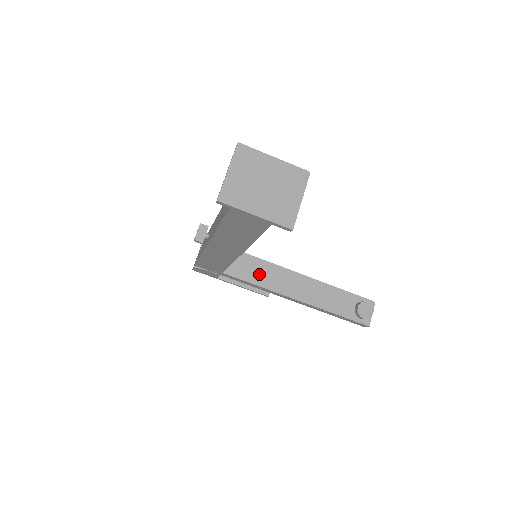
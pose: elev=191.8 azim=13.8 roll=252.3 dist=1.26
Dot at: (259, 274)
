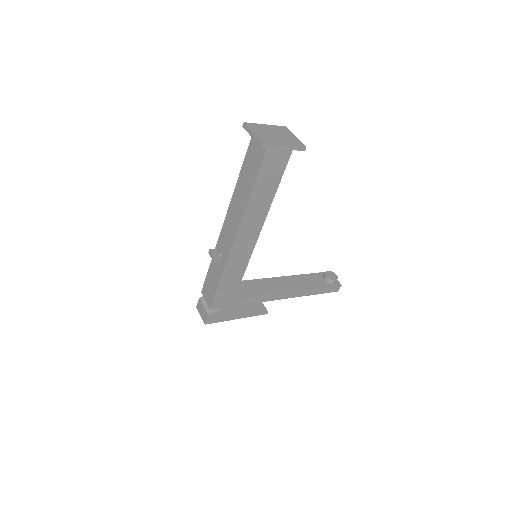
Dot at: (256, 289)
